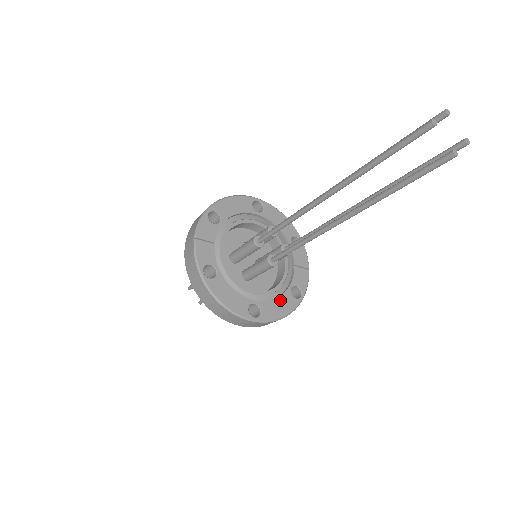
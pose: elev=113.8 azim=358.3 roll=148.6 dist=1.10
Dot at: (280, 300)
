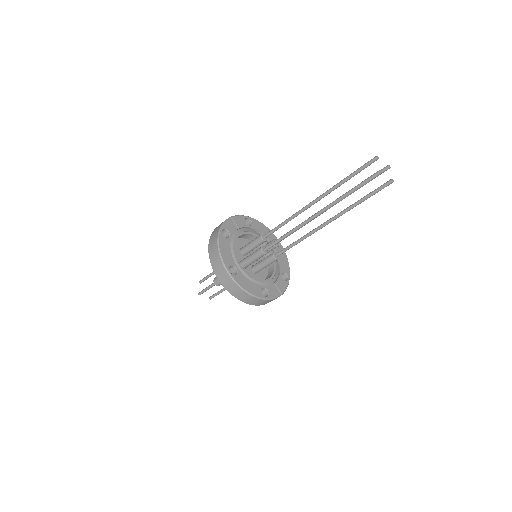
Dot at: (252, 284)
